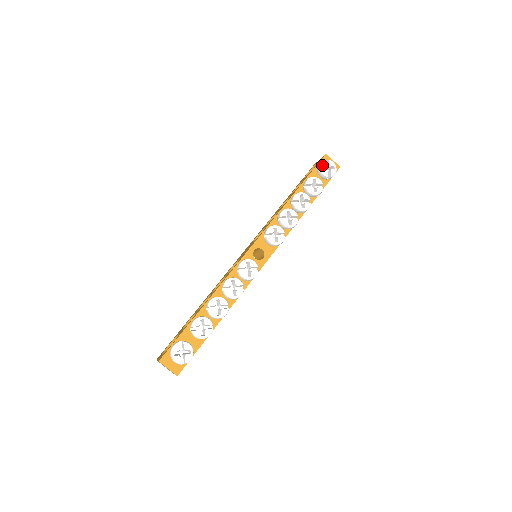
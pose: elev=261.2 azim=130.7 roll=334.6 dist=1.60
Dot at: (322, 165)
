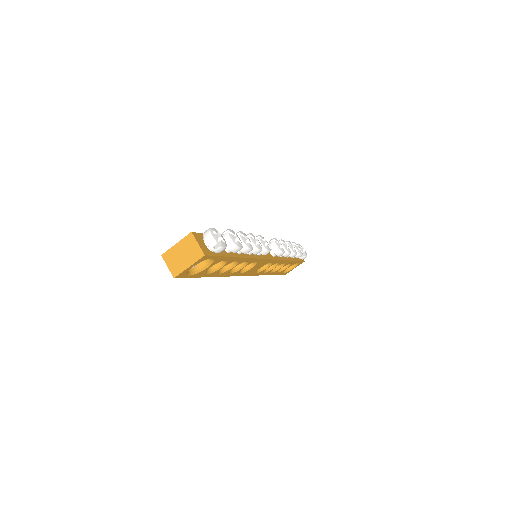
Dot at: (300, 245)
